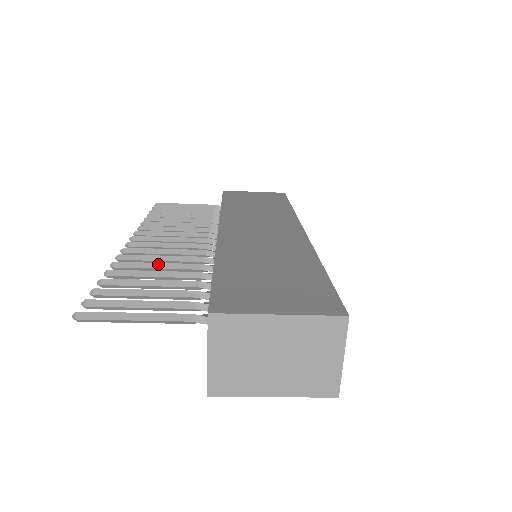
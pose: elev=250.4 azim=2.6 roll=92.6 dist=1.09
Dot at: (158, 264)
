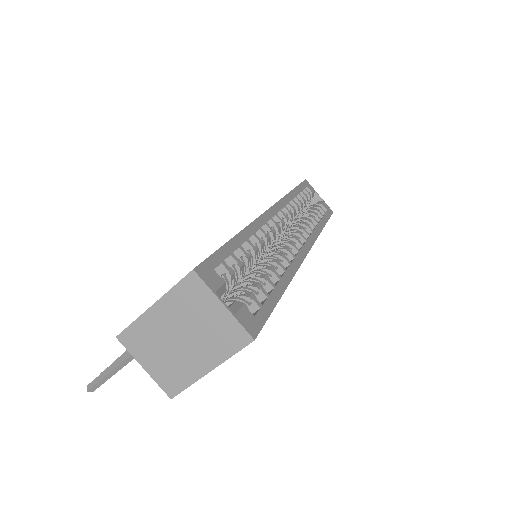
Dot at: occluded
